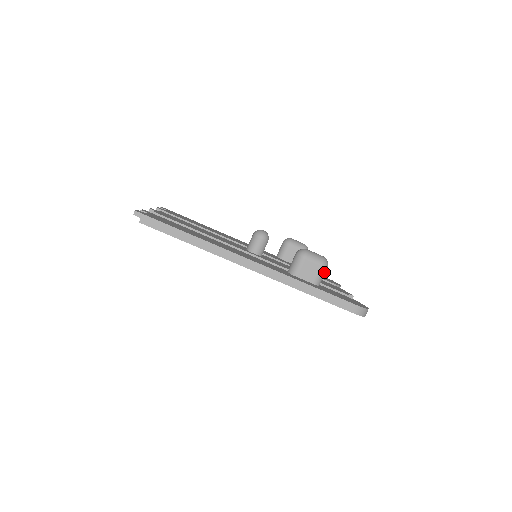
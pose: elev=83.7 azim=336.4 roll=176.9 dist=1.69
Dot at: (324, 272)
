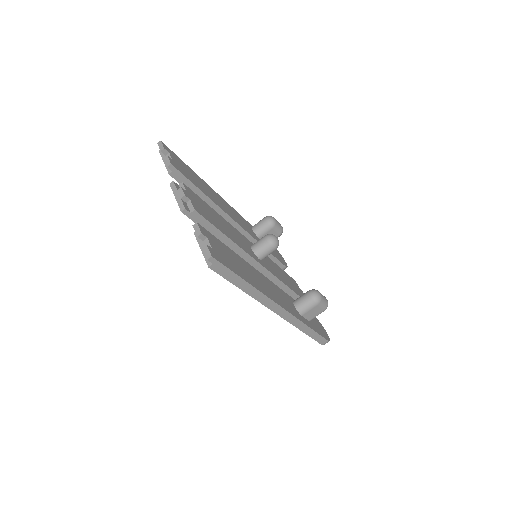
Dot at: occluded
